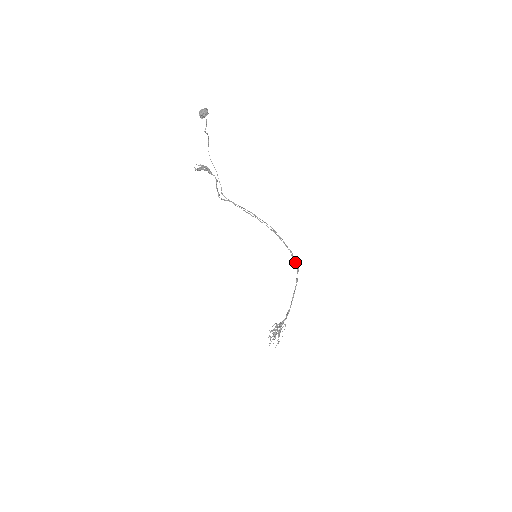
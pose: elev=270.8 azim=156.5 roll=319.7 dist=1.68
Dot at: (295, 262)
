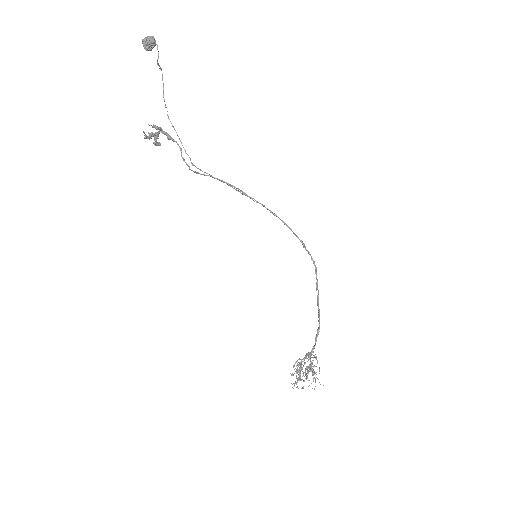
Dot at: occluded
